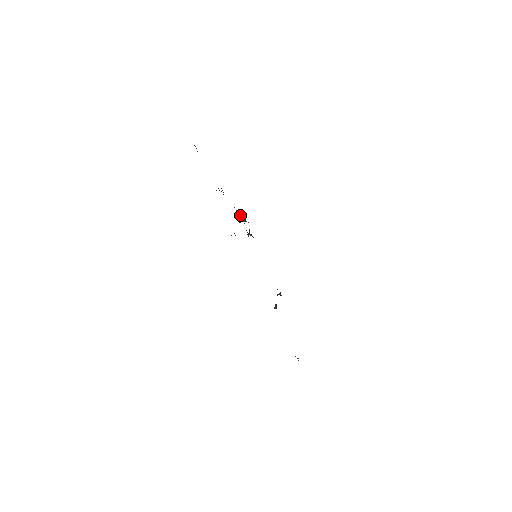
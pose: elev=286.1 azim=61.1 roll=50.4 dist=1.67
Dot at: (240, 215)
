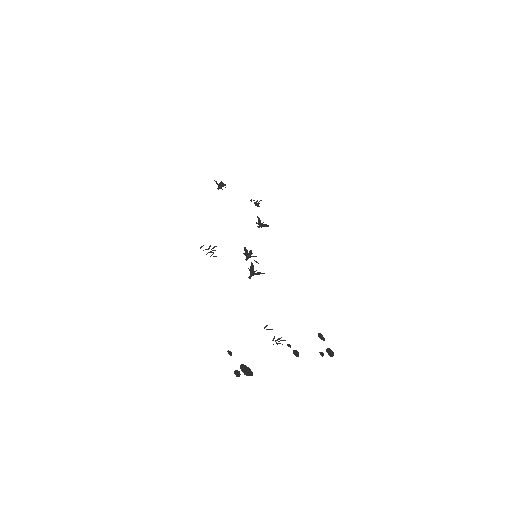
Dot at: occluded
